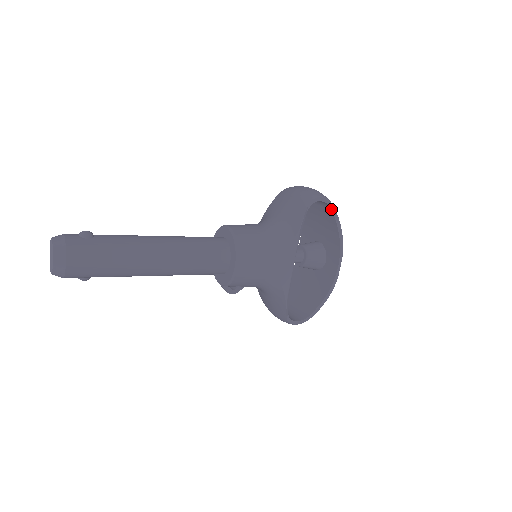
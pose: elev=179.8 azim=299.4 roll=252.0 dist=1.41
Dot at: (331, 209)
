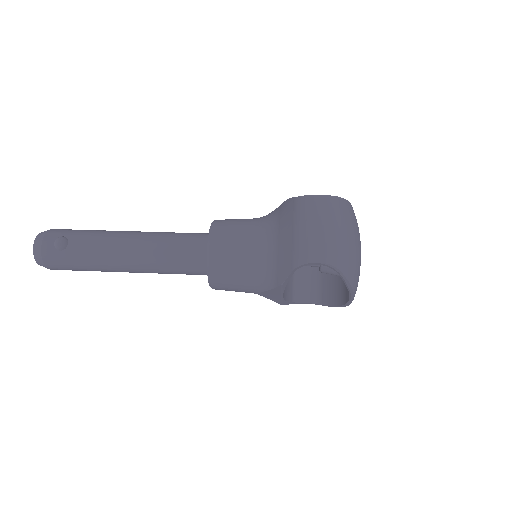
Dot at: (336, 271)
